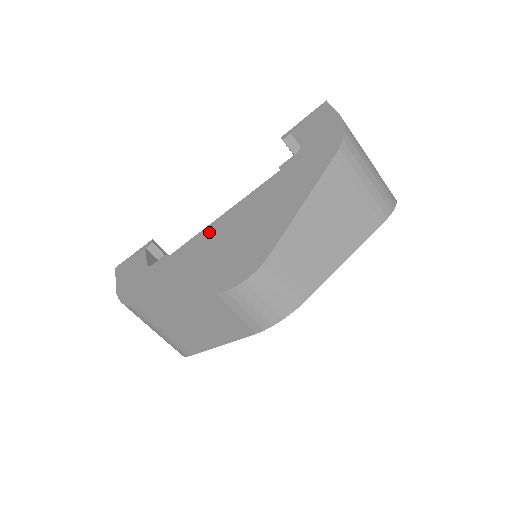
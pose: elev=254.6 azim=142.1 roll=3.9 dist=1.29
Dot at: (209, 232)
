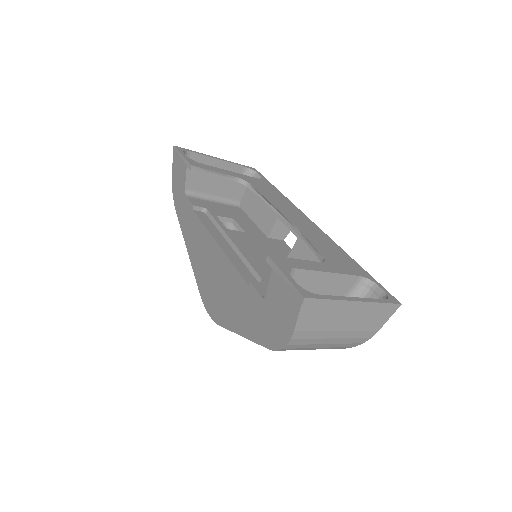
Dot at: (209, 243)
